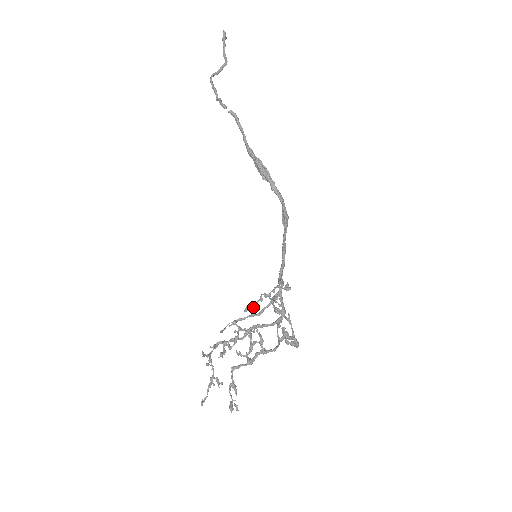
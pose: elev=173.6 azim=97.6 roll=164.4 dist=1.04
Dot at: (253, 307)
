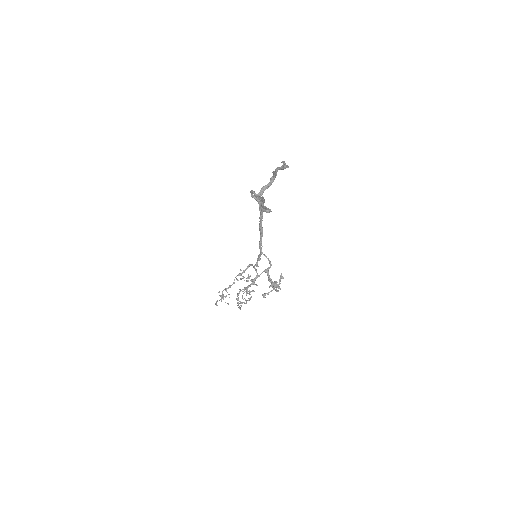
Dot at: (267, 294)
